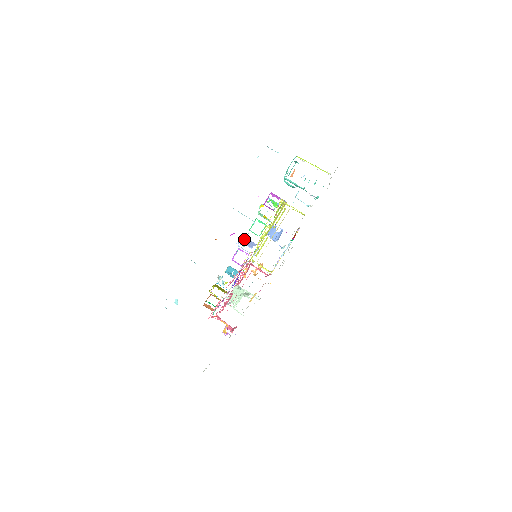
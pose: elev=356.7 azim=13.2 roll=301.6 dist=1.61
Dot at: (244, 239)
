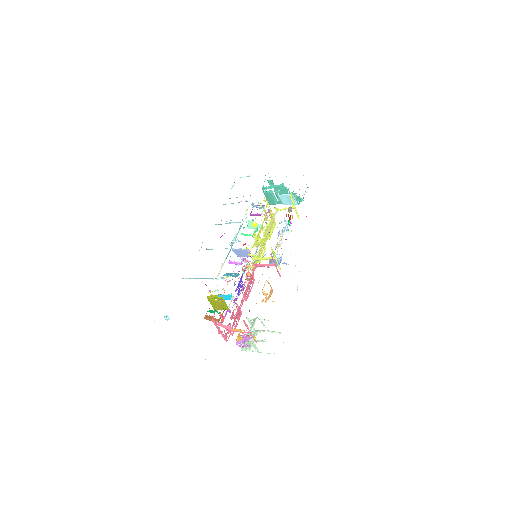
Dot at: (236, 234)
